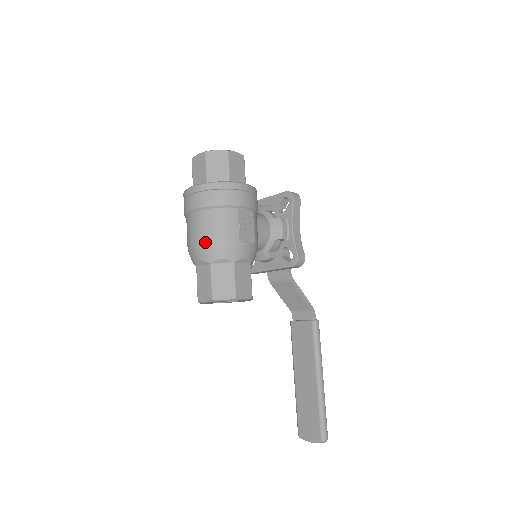
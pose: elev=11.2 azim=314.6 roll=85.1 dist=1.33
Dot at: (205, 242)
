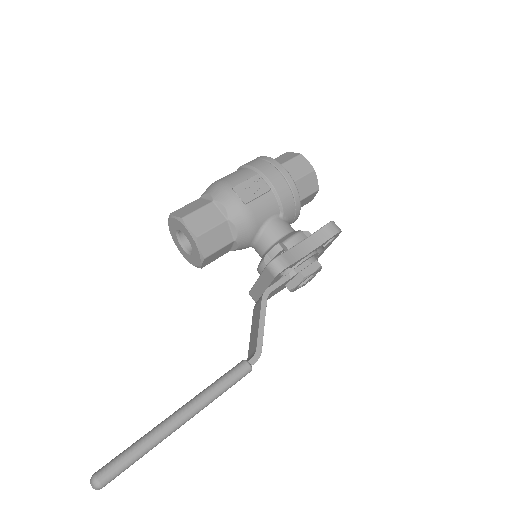
Dot at: (214, 182)
